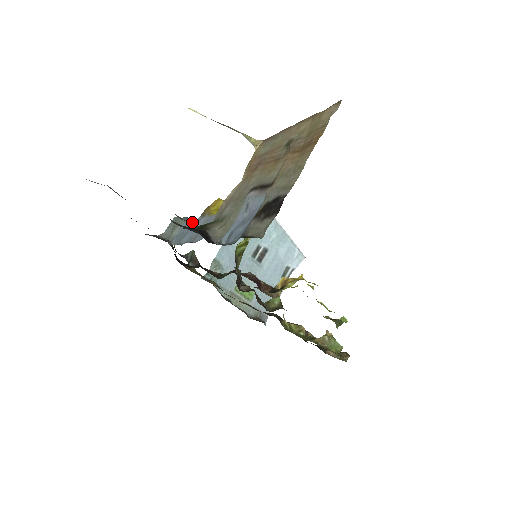
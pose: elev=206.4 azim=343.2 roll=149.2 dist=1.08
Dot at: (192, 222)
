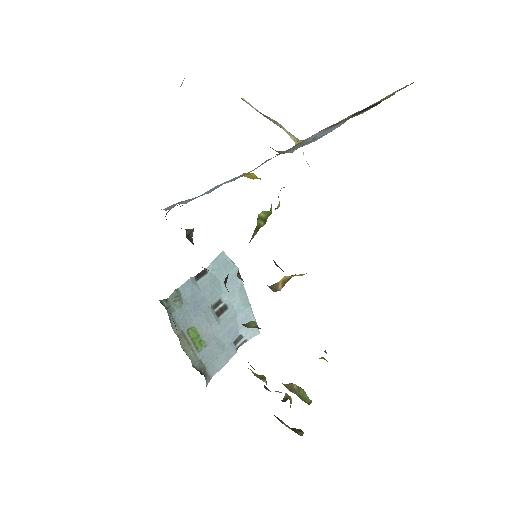
Dot at: occluded
